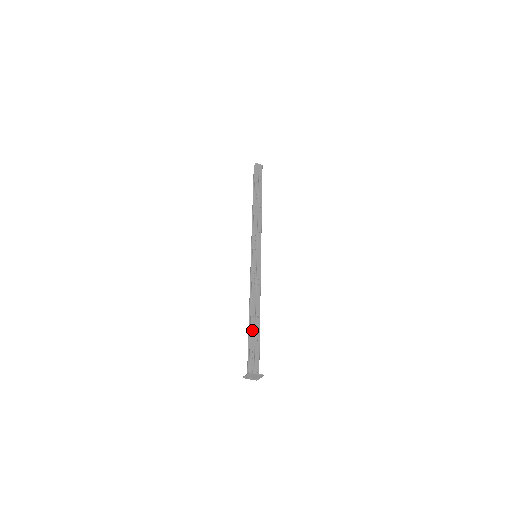
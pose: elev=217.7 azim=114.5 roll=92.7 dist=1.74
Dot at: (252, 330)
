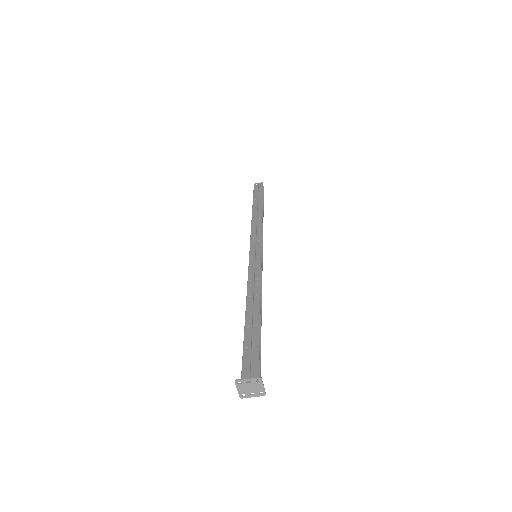
Dot at: (247, 330)
